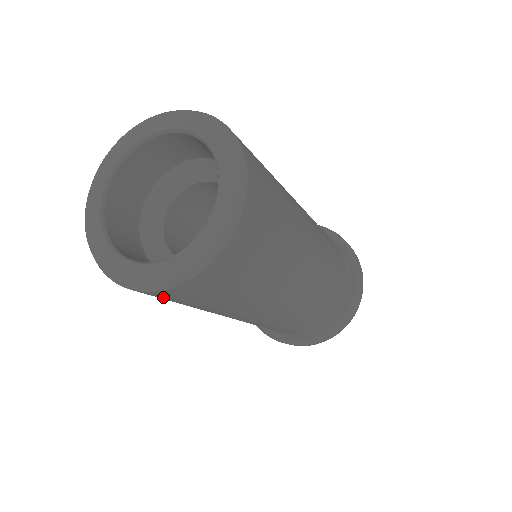
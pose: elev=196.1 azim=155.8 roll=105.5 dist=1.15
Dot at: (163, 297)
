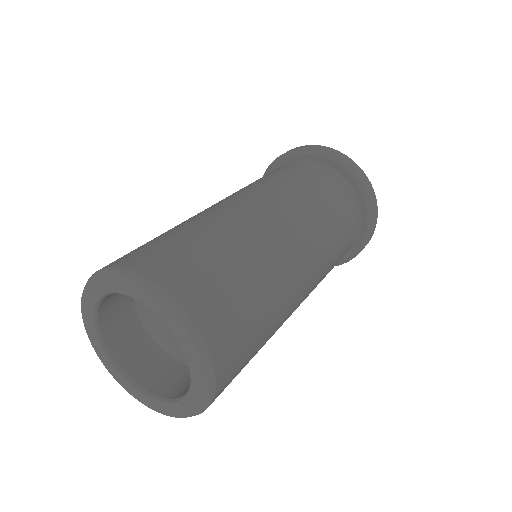
Dot at: occluded
